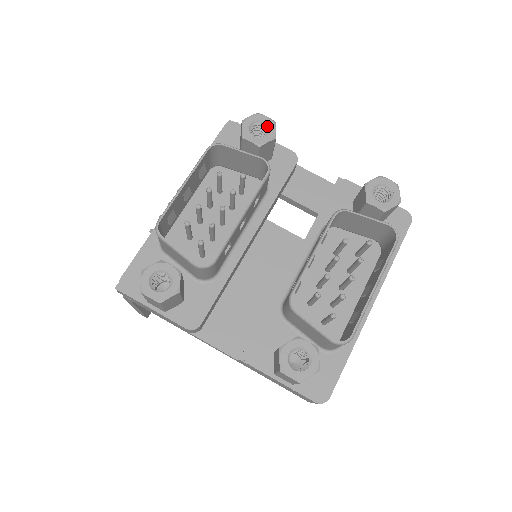
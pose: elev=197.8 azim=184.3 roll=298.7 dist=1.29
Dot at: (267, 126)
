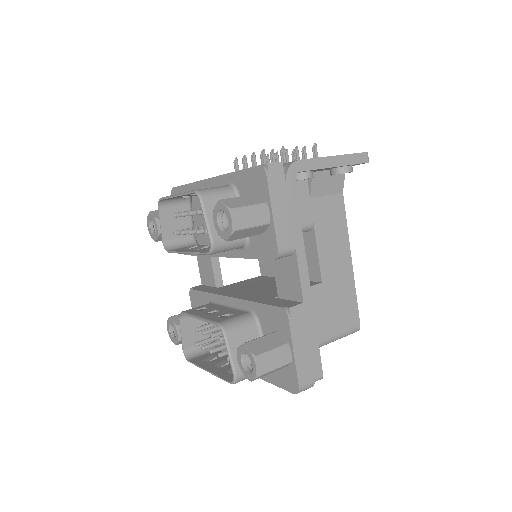
Dot at: (228, 226)
